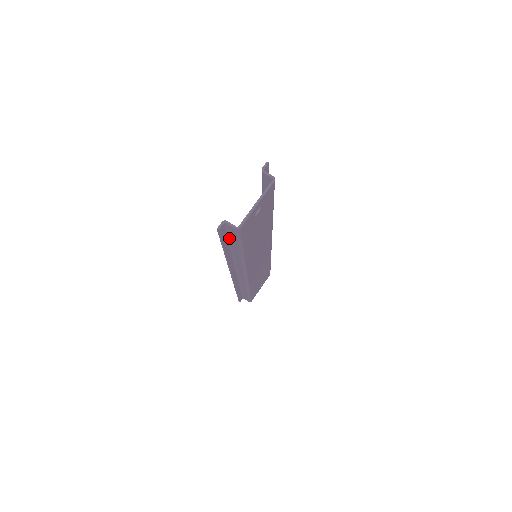
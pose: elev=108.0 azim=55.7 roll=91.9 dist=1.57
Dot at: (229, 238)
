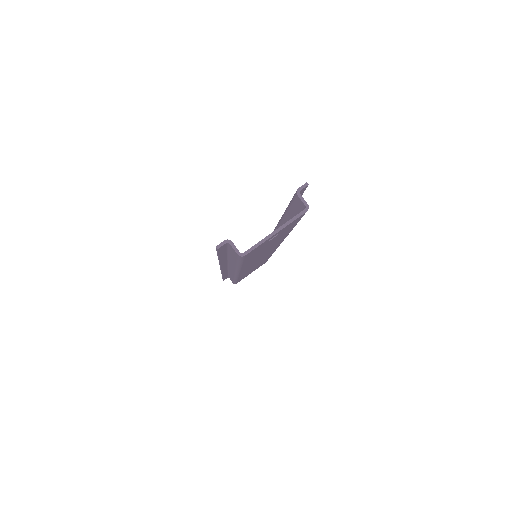
Dot at: (229, 250)
